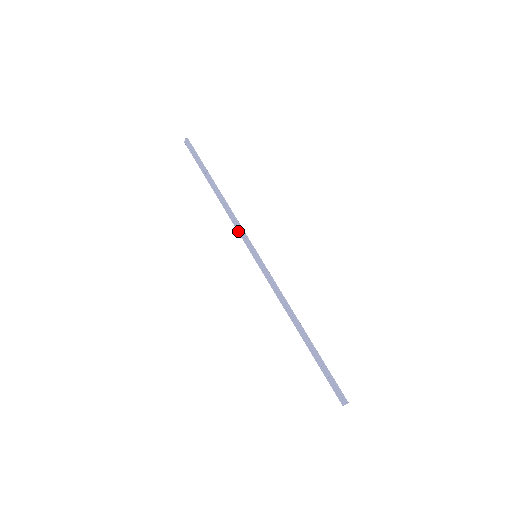
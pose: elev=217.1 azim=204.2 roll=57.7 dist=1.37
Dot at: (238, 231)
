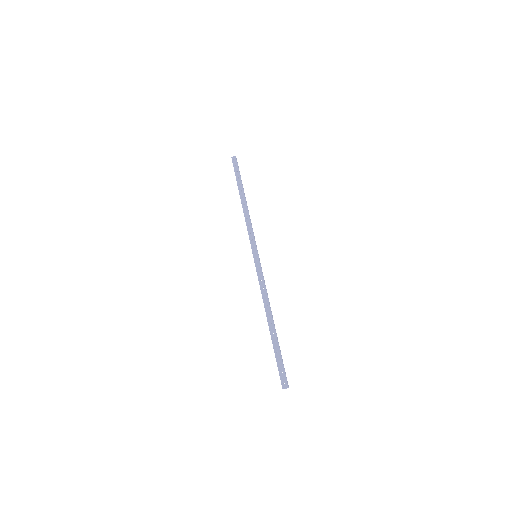
Dot at: (249, 233)
